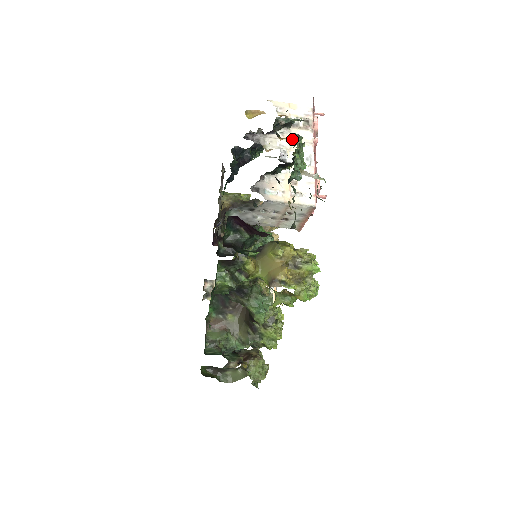
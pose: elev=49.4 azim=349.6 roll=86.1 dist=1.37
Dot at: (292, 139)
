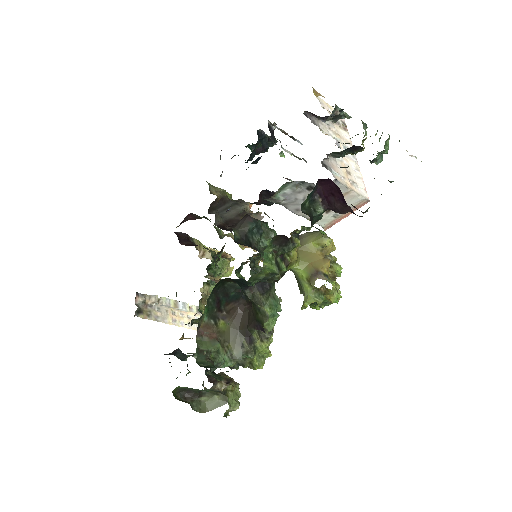
Dot at: (337, 133)
